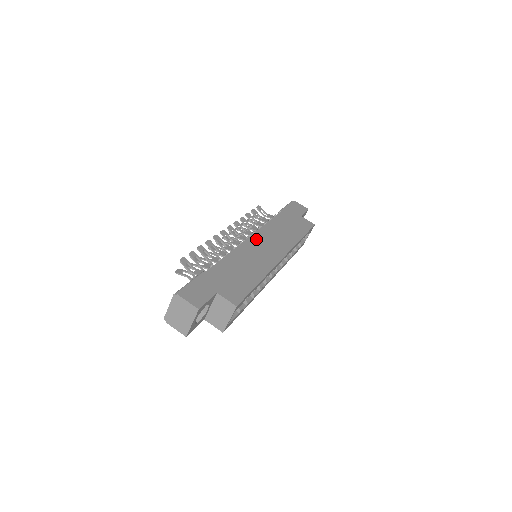
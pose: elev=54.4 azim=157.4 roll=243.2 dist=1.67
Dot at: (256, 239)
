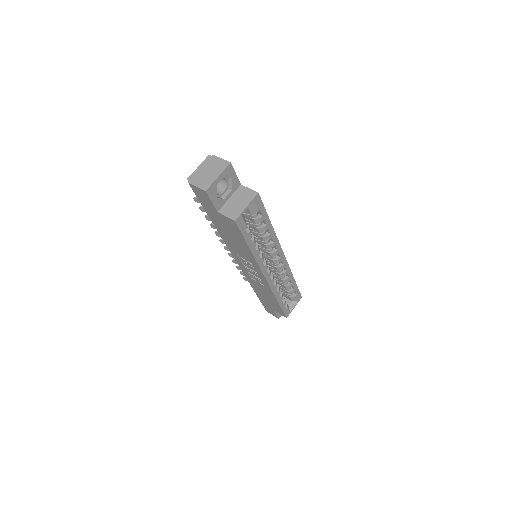
Dot at: occluded
